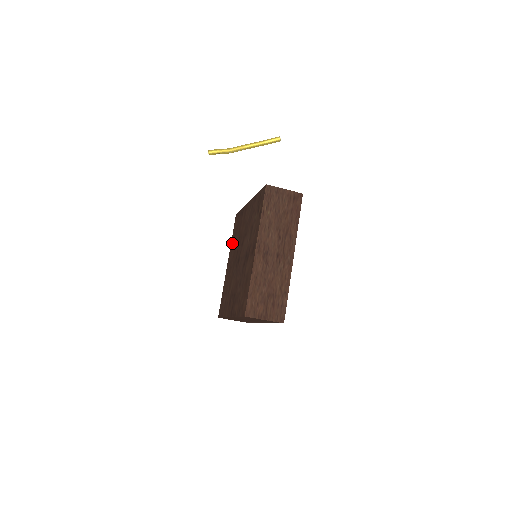
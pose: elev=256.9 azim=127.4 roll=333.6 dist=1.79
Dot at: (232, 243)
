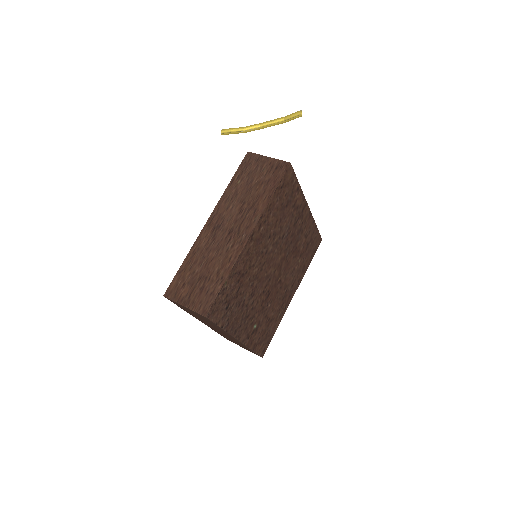
Dot at: occluded
